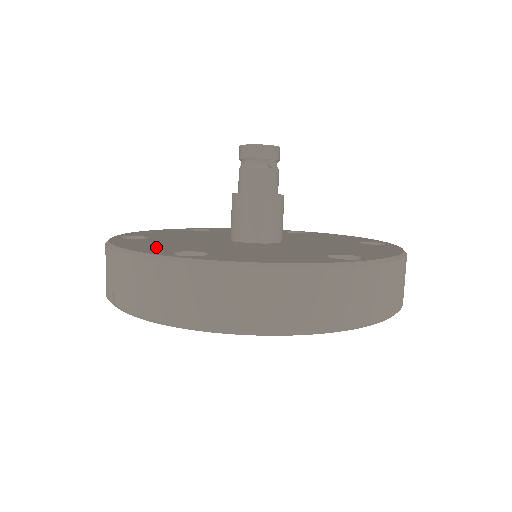
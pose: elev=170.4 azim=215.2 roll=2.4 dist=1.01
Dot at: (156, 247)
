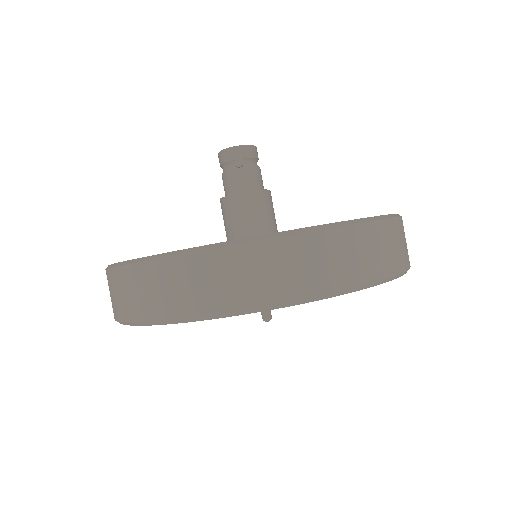
Dot at: occluded
